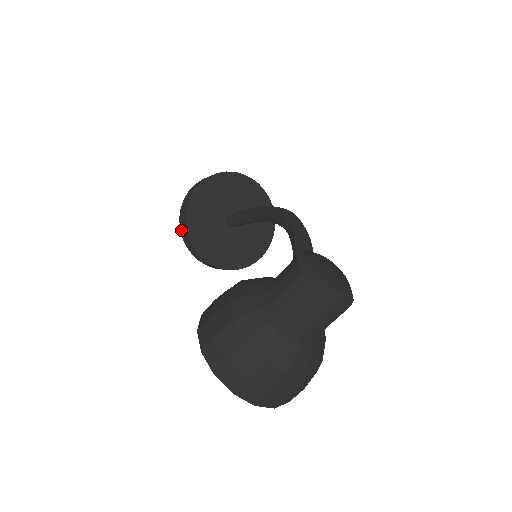
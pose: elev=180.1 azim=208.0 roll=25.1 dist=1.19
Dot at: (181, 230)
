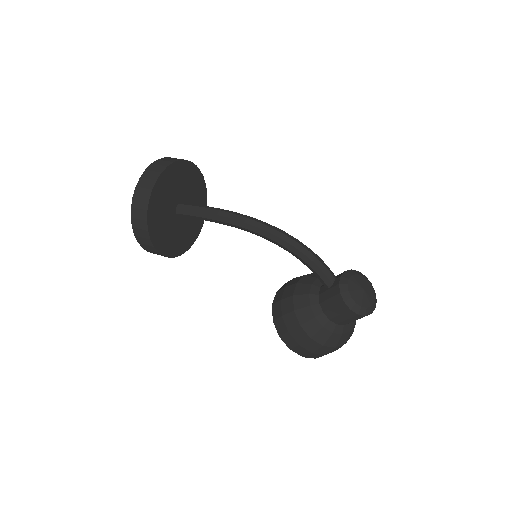
Dot at: occluded
